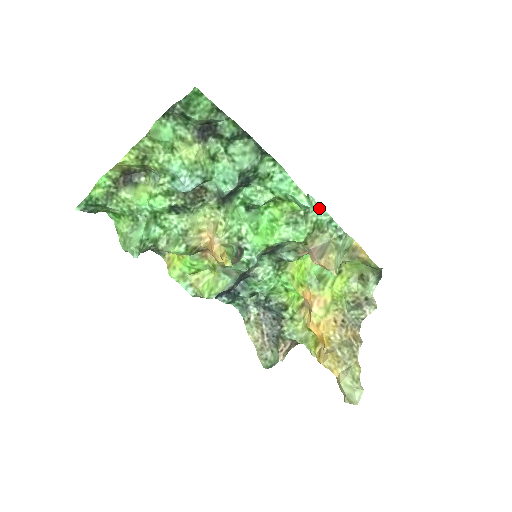
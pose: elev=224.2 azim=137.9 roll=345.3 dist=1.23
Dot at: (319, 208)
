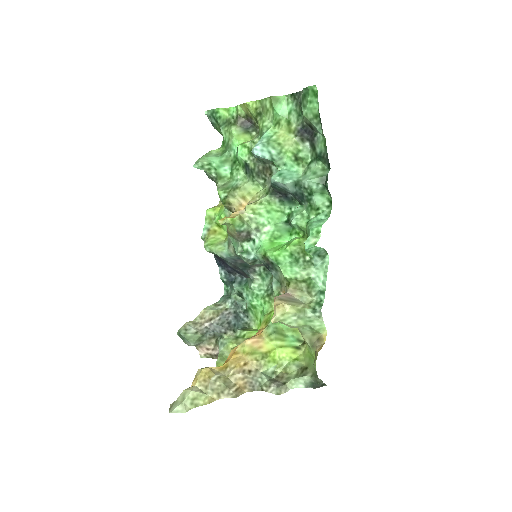
Dot at: (325, 273)
